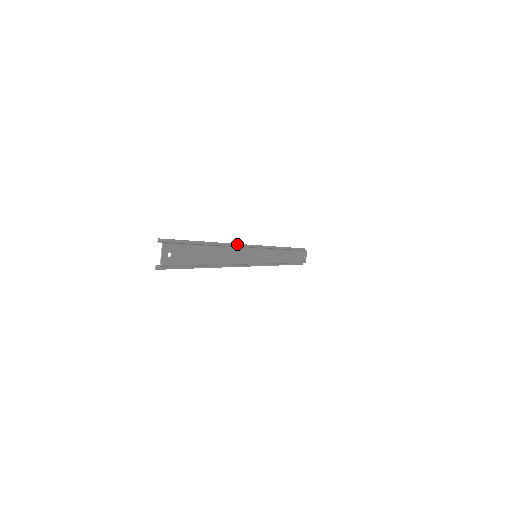
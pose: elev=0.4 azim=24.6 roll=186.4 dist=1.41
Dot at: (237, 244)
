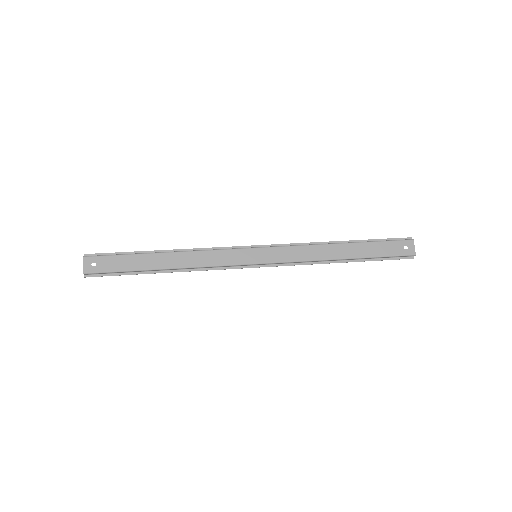
Dot at: (214, 248)
